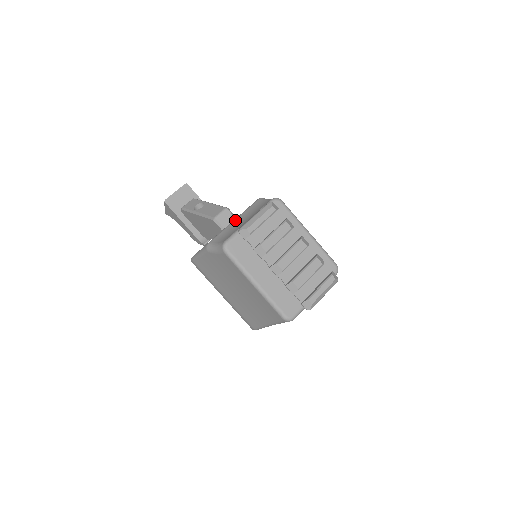
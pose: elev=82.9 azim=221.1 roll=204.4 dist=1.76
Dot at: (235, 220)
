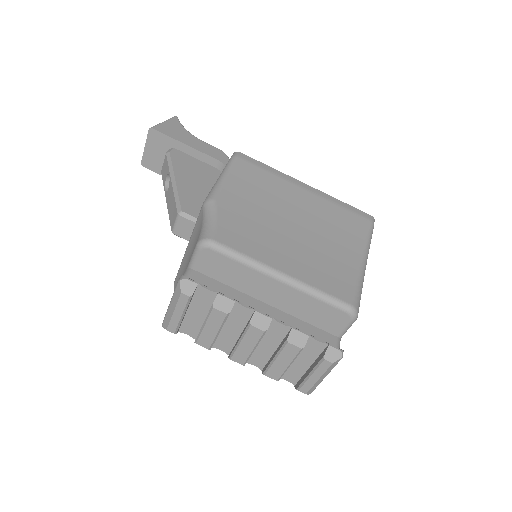
Dot at: (186, 249)
